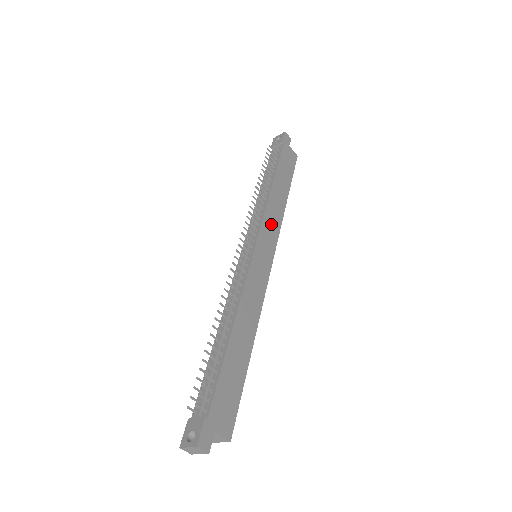
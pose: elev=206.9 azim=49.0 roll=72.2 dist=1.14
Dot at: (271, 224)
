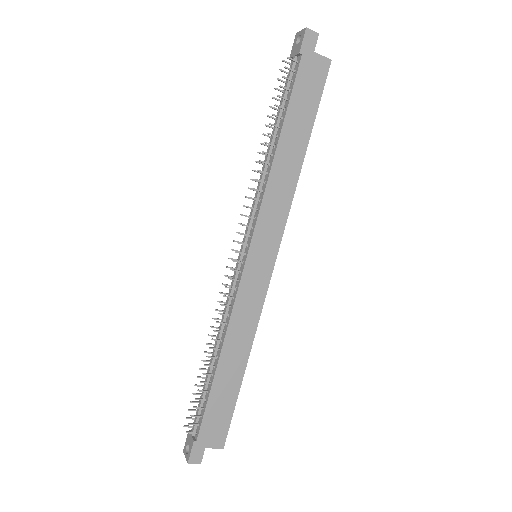
Dot at: (273, 211)
